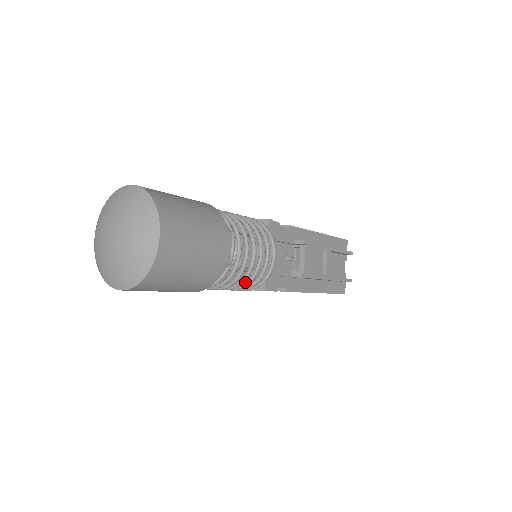
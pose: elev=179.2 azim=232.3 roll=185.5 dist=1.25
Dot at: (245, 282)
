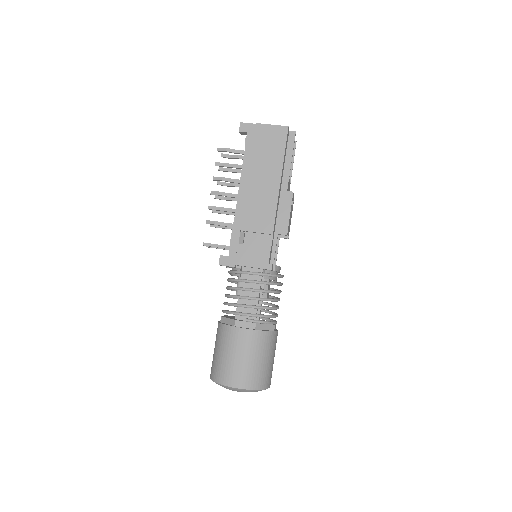
Dot at: occluded
